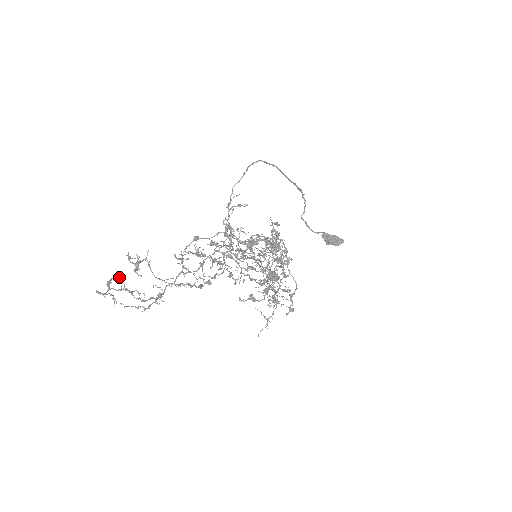
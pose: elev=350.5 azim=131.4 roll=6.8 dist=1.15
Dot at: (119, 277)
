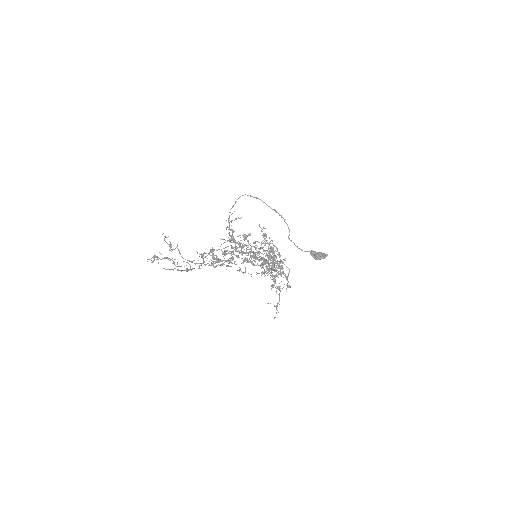
Dot at: occluded
